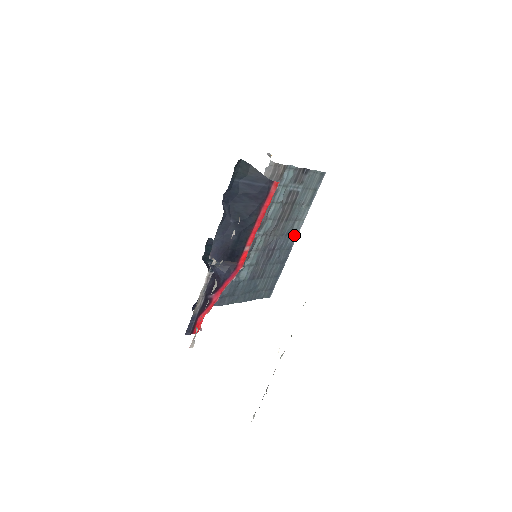
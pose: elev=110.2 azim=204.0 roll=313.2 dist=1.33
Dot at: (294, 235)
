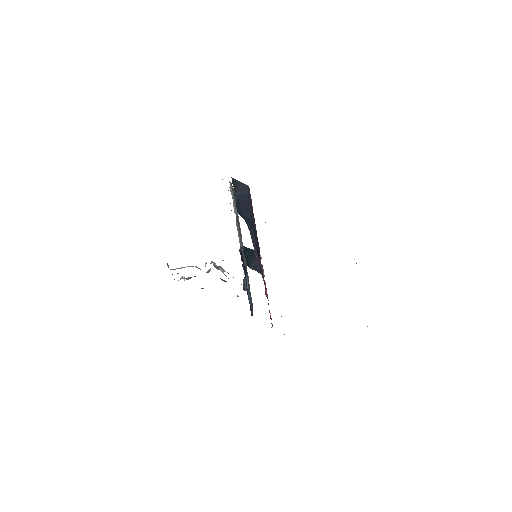
Dot at: occluded
